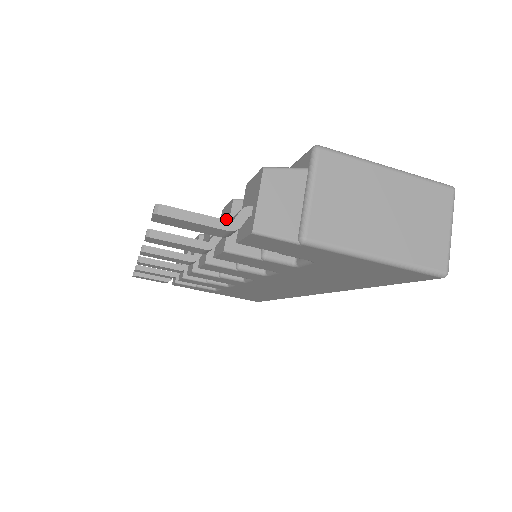
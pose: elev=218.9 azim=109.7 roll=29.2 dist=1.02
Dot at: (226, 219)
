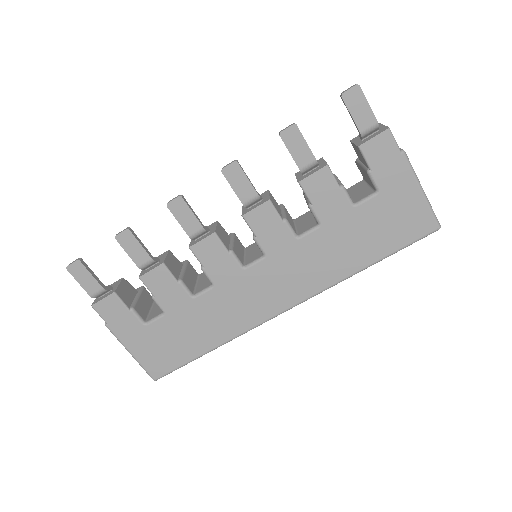
Dot at: occluded
